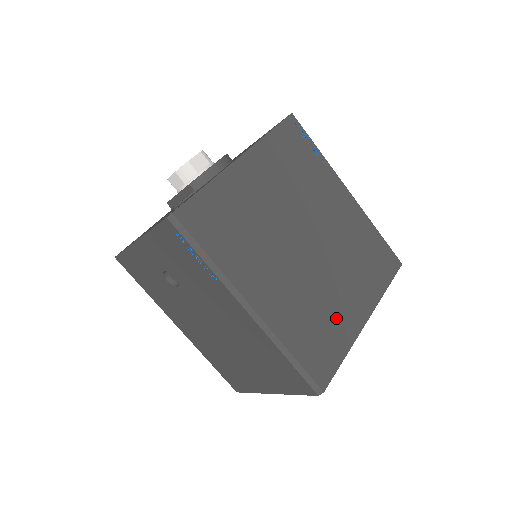
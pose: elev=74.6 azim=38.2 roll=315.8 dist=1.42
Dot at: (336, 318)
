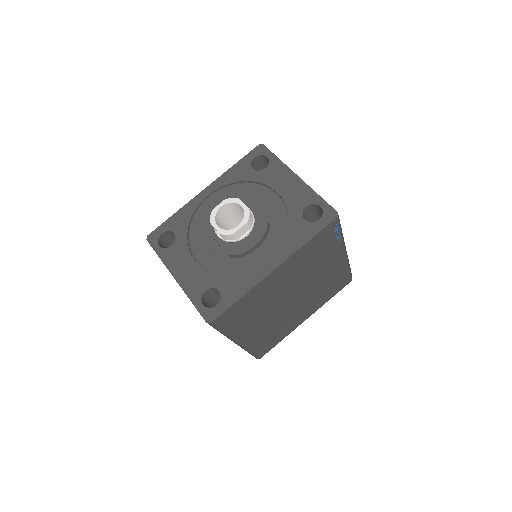
Dot at: (288, 326)
